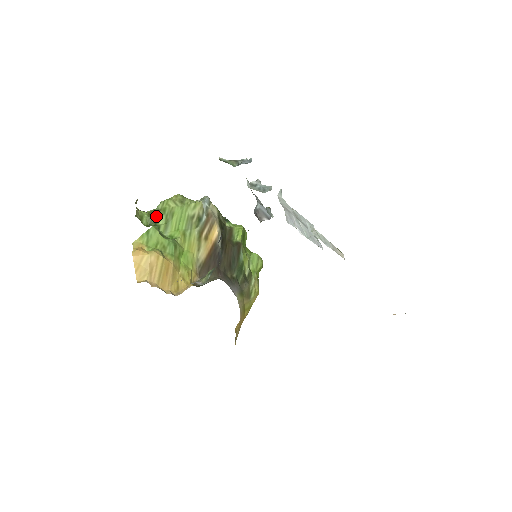
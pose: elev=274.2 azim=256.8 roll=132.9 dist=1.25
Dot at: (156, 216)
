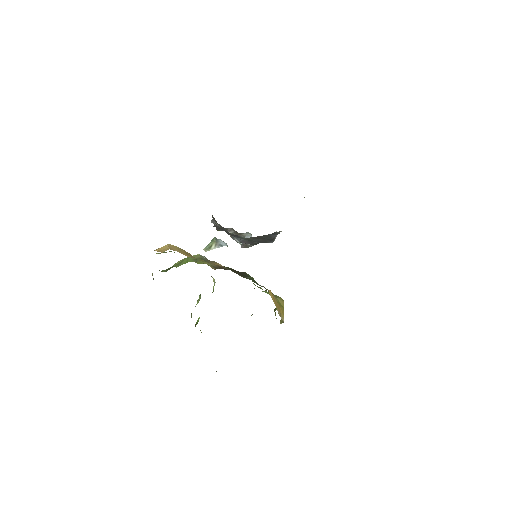
Dot at: (169, 269)
